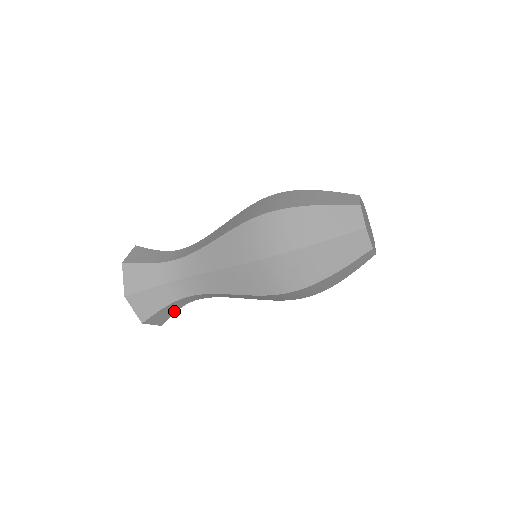
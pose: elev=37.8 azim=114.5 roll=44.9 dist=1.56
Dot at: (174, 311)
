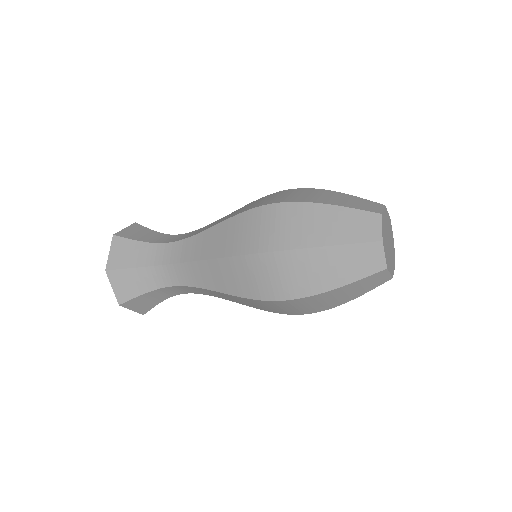
Dot at: (158, 301)
